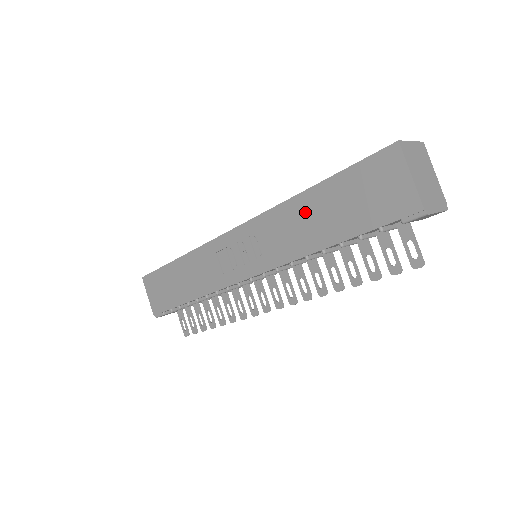
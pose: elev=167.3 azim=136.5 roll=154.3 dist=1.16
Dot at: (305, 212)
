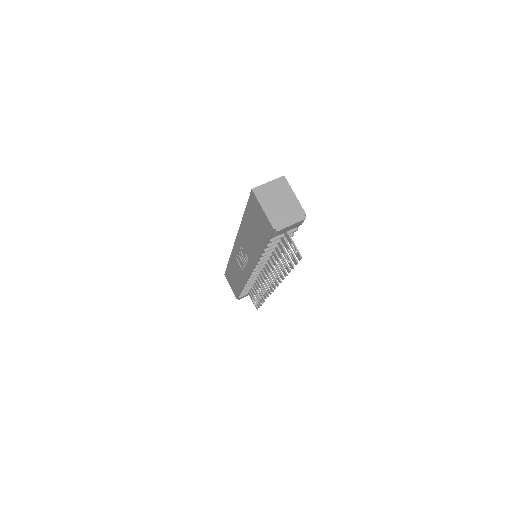
Dot at: (247, 232)
